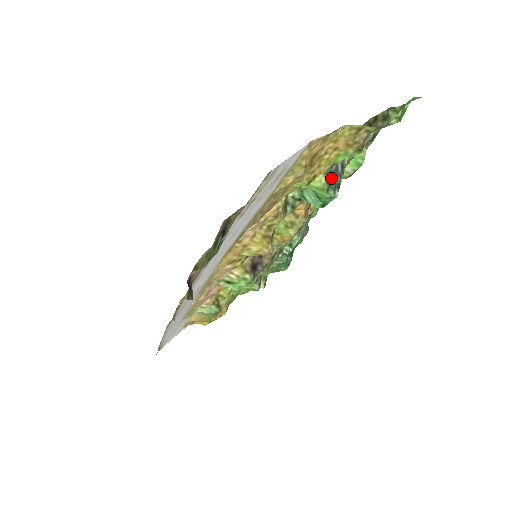
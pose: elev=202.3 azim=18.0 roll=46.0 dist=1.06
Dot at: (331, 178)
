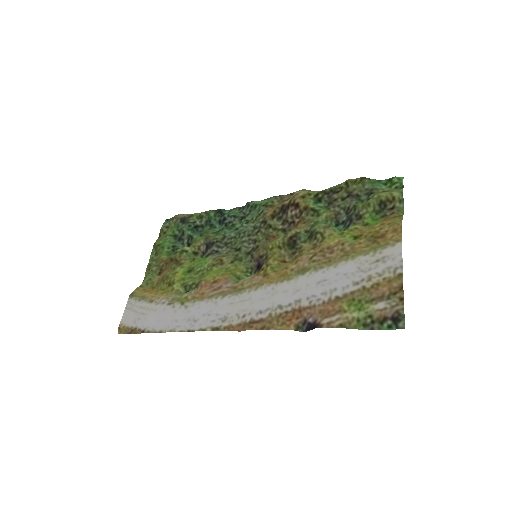
Dot at: (350, 223)
